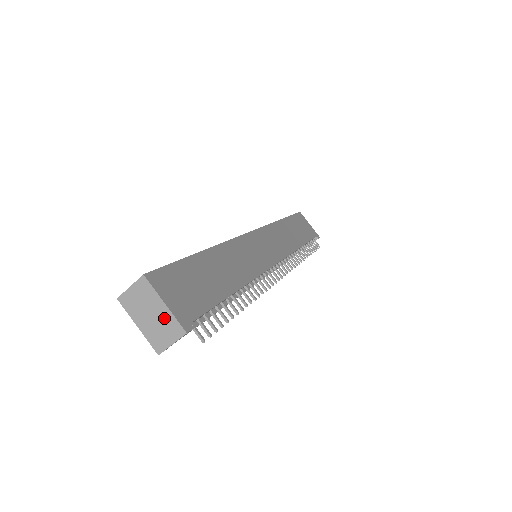
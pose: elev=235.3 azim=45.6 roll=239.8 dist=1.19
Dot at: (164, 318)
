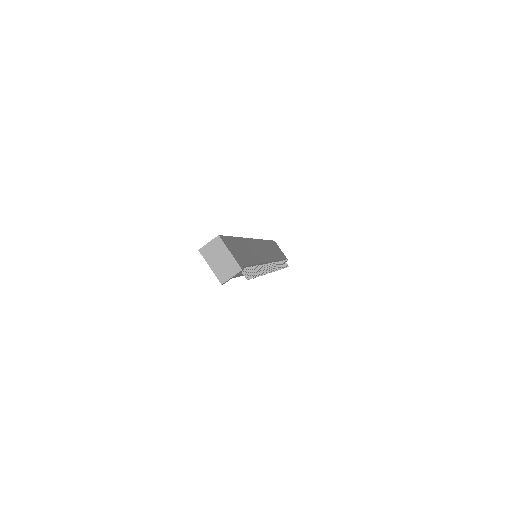
Dot at: (229, 261)
